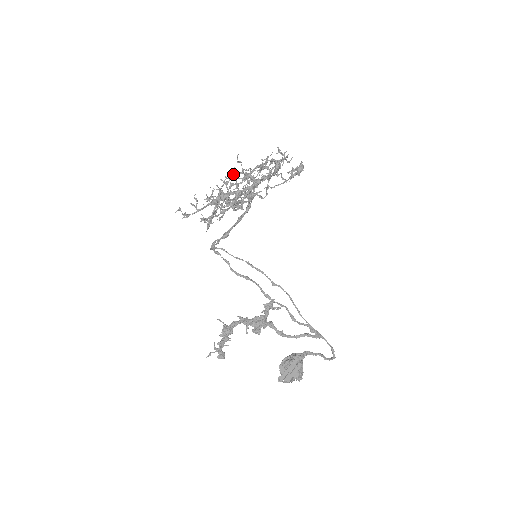
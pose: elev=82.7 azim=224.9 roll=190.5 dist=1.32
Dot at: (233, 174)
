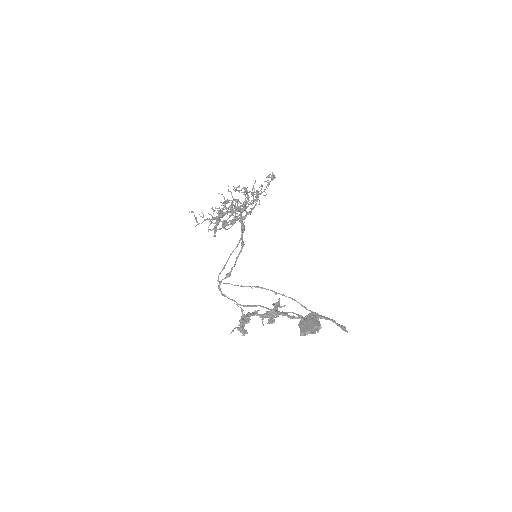
Dot at: occluded
